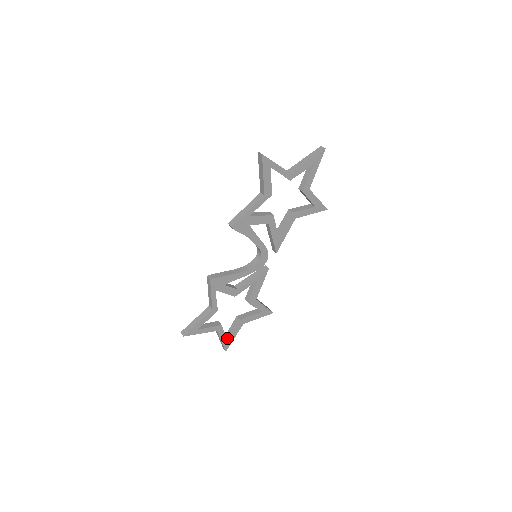
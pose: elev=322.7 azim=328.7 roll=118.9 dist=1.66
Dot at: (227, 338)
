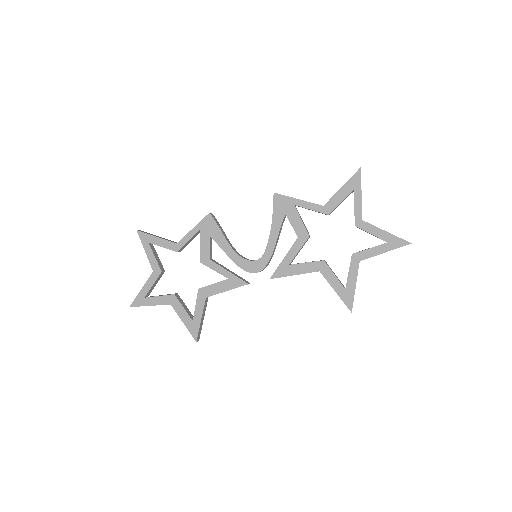
Dot at: (147, 297)
